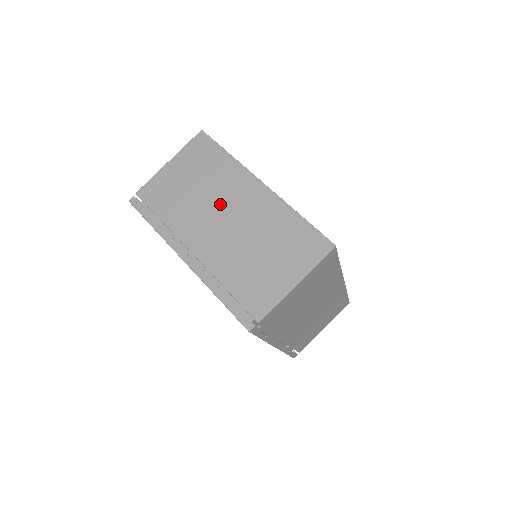
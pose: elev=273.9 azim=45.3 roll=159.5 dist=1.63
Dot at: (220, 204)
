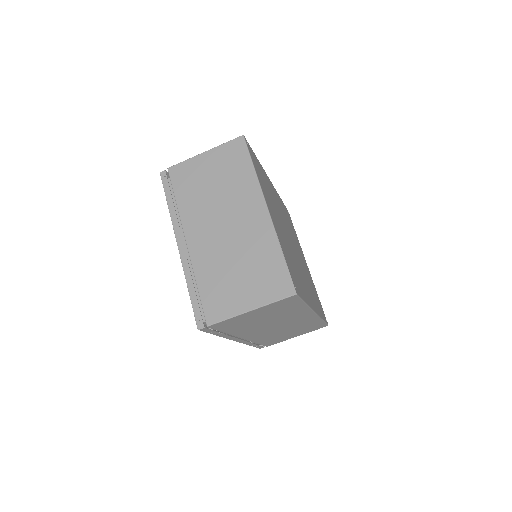
Dot at: (226, 211)
